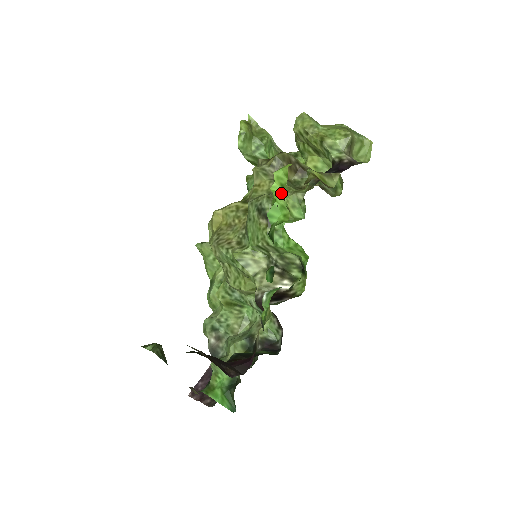
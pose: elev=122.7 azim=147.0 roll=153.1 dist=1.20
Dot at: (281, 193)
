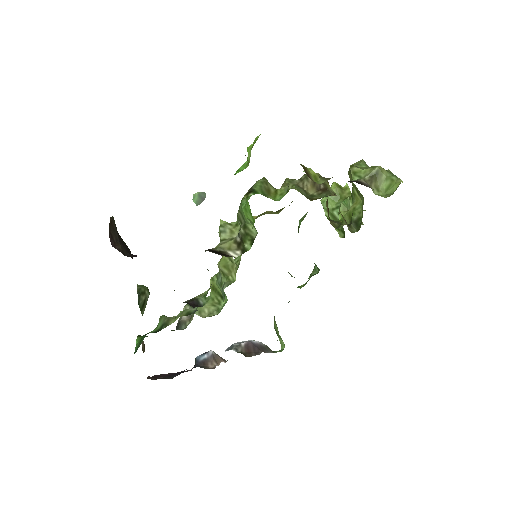
Dot at: (250, 150)
